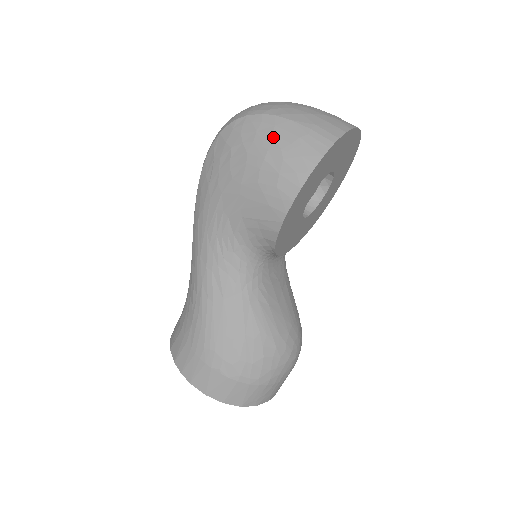
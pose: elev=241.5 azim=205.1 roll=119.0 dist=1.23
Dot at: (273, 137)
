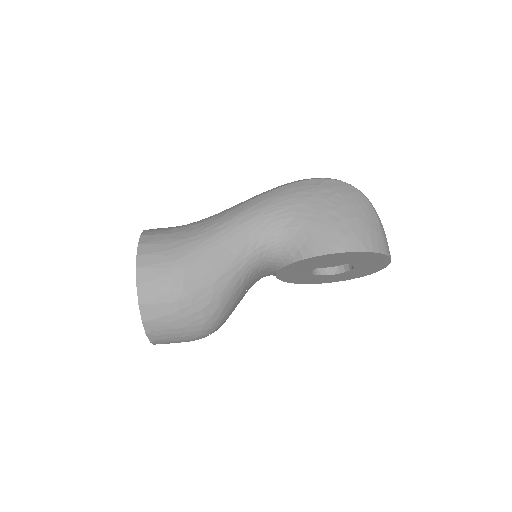
Dot at: (365, 215)
